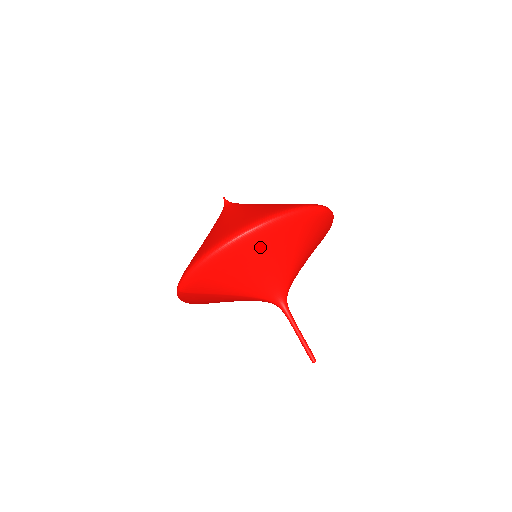
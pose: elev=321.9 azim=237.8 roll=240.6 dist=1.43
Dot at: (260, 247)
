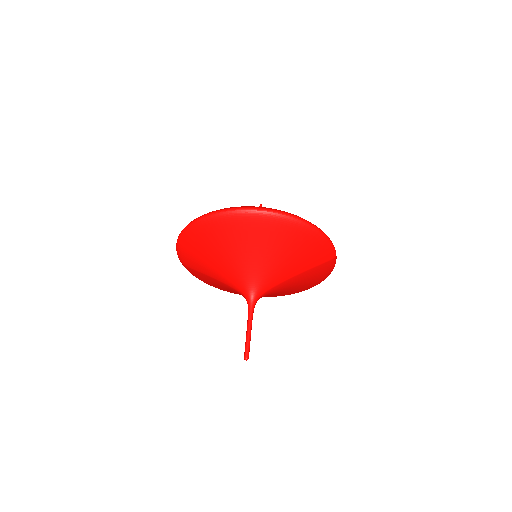
Dot at: (217, 234)
